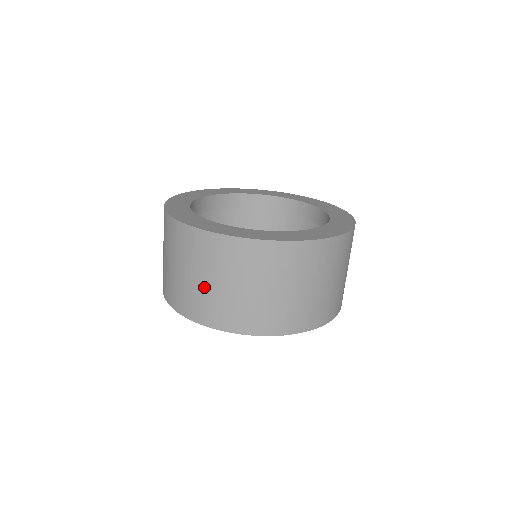
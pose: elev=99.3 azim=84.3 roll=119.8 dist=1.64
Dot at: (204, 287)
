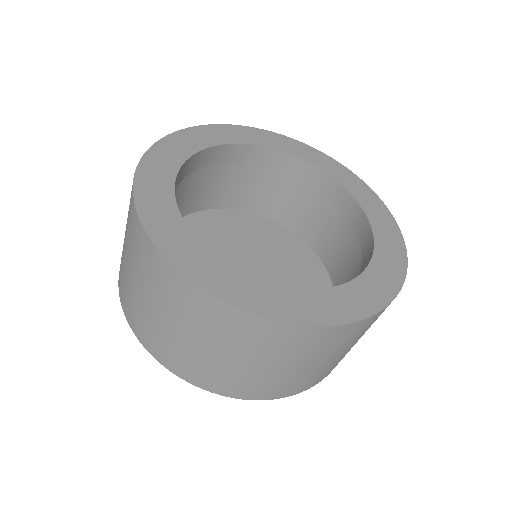
Dot at: (143, 302)
